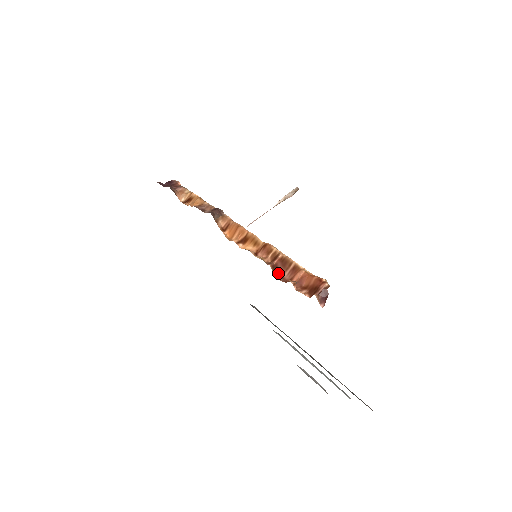
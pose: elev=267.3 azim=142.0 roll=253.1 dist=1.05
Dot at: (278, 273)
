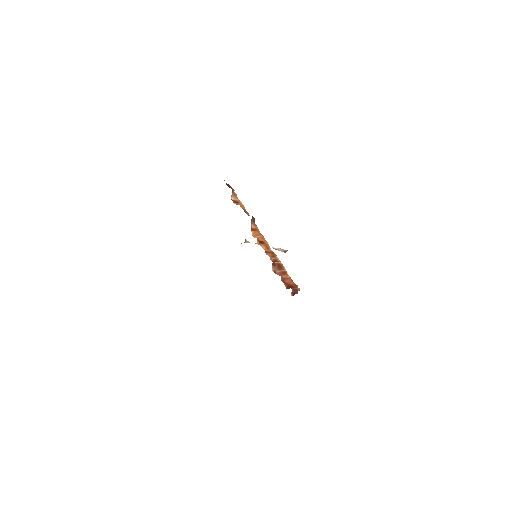
Dot at: (274, 268)
